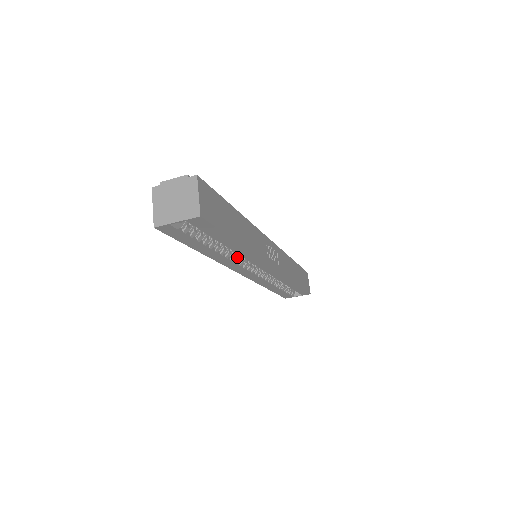
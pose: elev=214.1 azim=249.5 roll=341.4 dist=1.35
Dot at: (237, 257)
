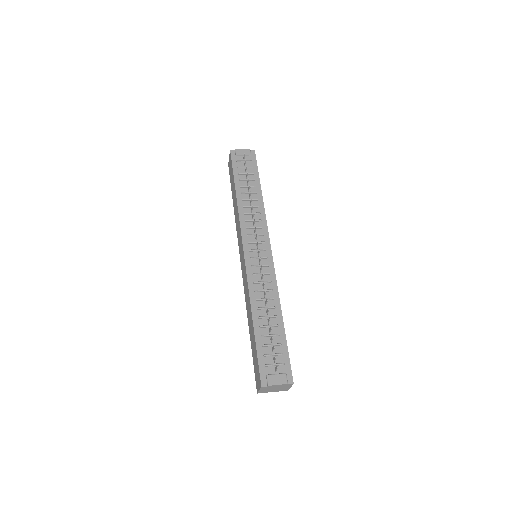
Dot at: occluded
